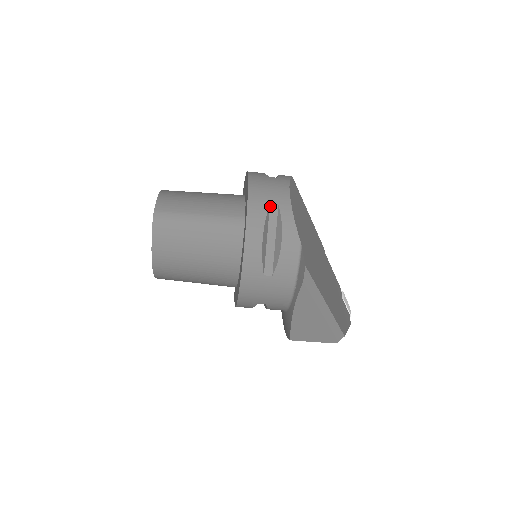
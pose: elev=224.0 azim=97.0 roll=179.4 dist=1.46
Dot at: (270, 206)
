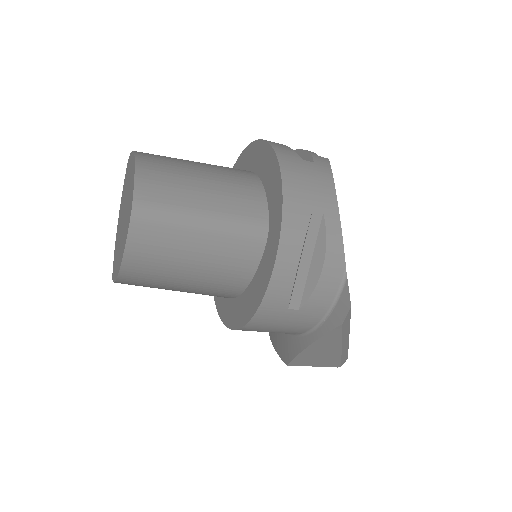
Dot at: (312, 214)
